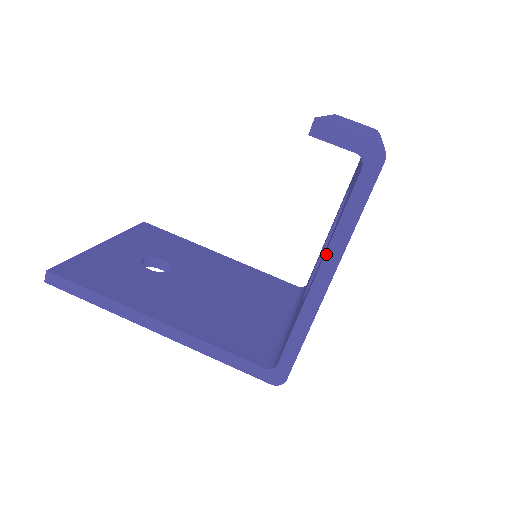
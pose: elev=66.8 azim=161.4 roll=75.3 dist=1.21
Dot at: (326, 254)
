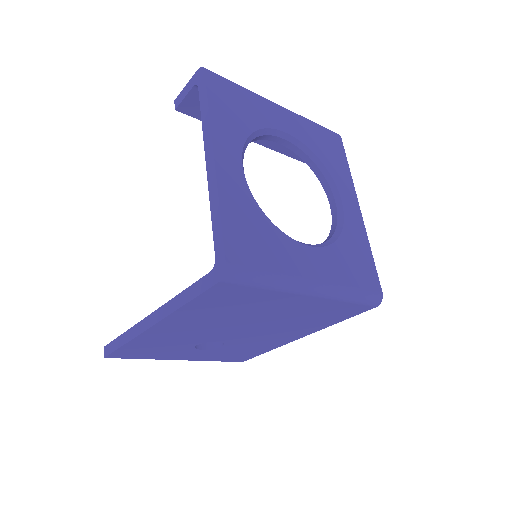
Dot at: (204, 145)
